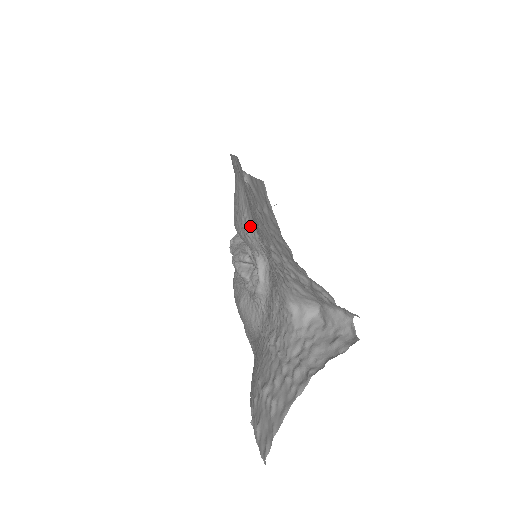
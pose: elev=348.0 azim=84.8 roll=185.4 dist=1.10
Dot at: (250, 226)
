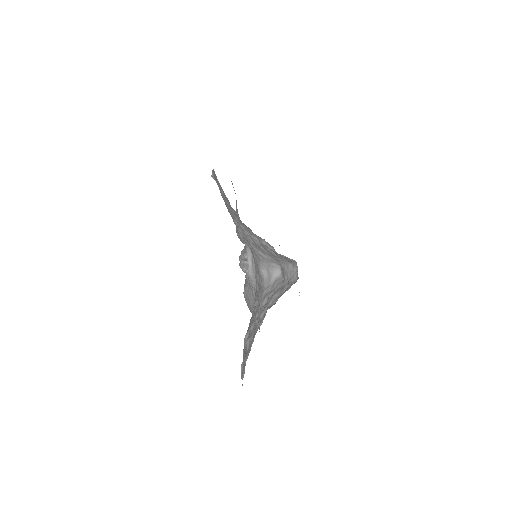
Dot at: occluded
